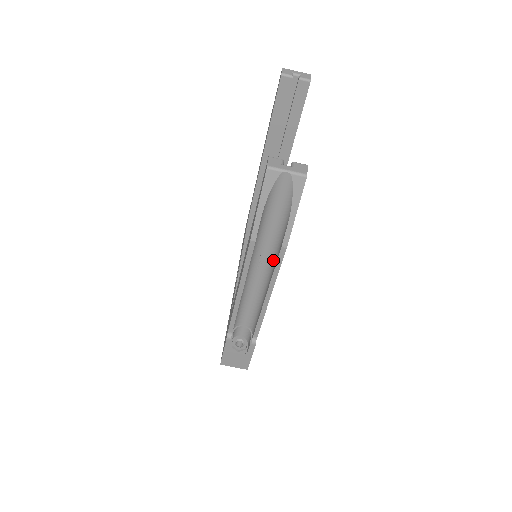
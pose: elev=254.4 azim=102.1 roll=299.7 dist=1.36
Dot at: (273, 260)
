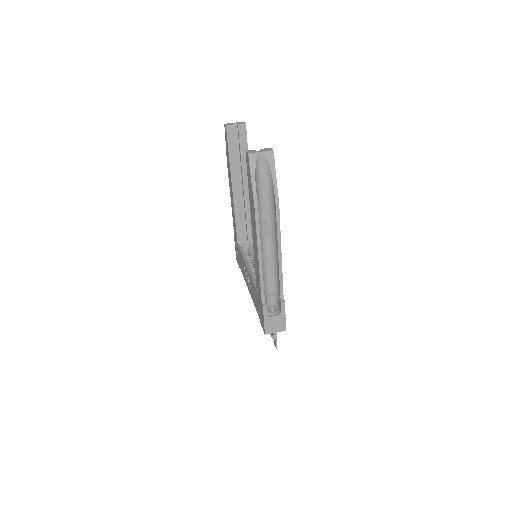
Dot at: (273, 222)
